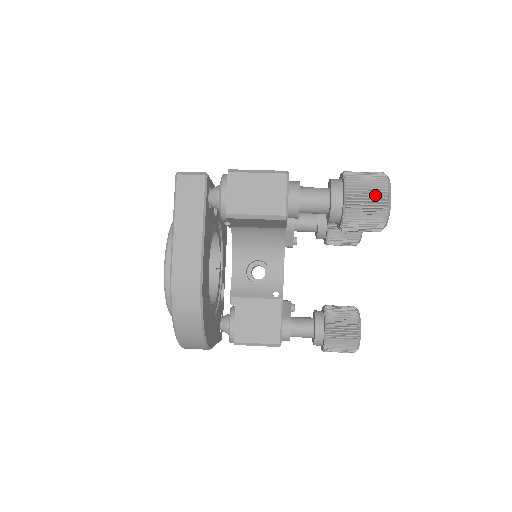
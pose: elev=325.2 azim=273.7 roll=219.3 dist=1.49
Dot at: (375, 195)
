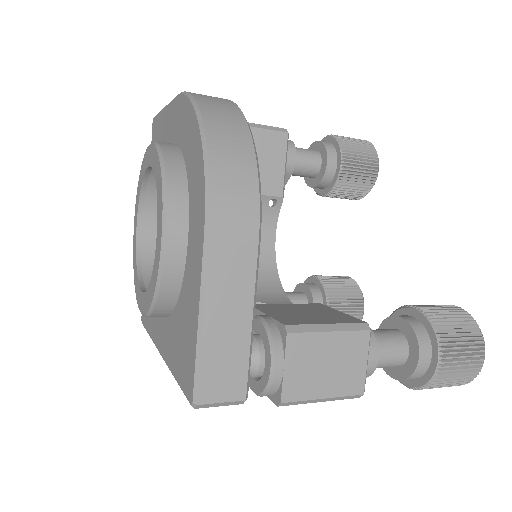
Dot at: occluded
